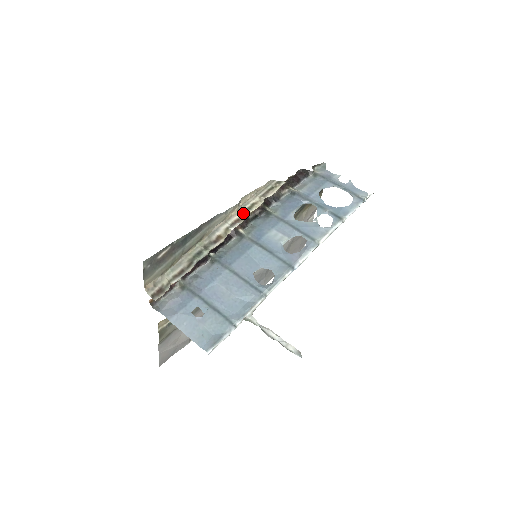
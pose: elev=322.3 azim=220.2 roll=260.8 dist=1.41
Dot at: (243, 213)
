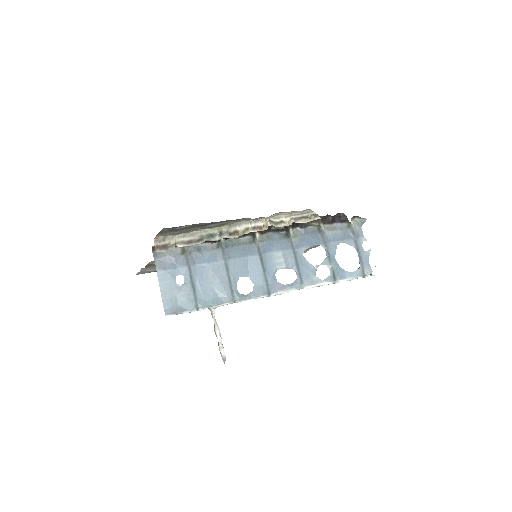
Dot at: (269, 223)
